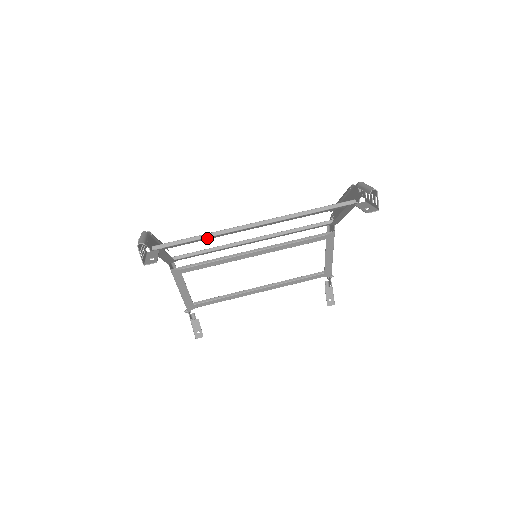
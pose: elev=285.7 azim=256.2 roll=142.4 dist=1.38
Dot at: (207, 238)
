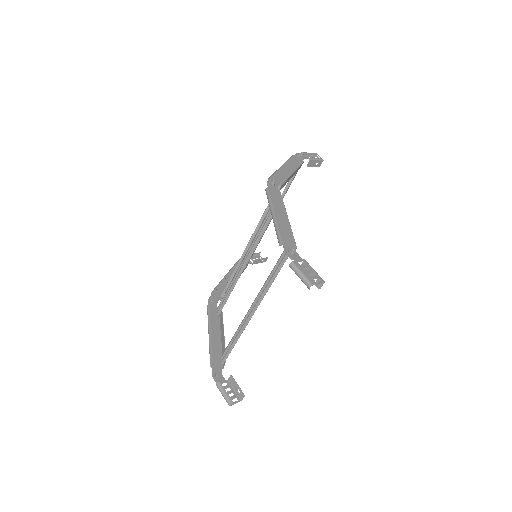
Dot at: (238, 336)
